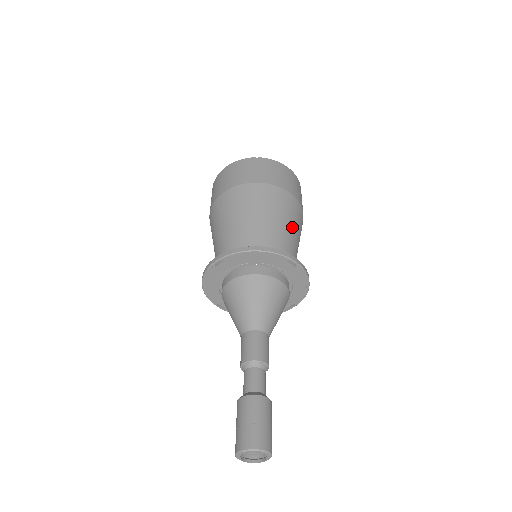
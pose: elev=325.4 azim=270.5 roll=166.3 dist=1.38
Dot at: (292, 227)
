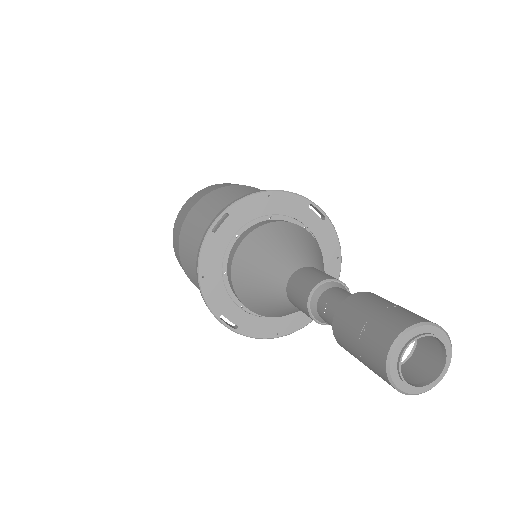
Dot at: occluded
